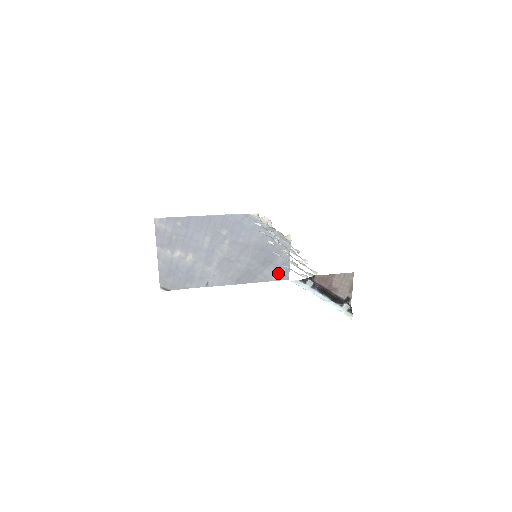
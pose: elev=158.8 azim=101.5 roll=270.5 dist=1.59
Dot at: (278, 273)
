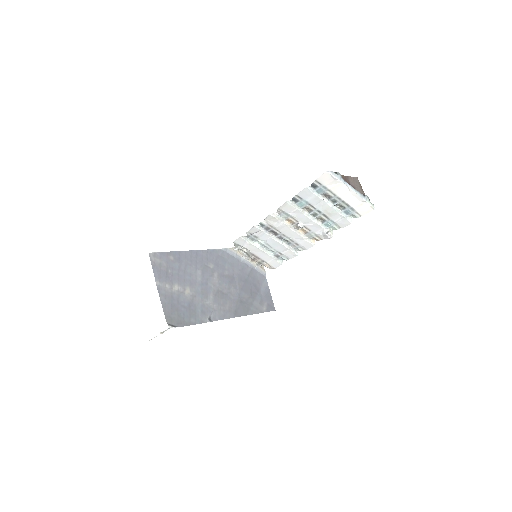
Dot at: (265, 304)
